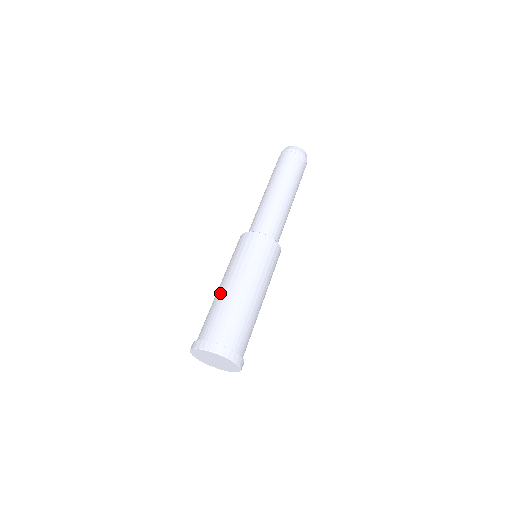
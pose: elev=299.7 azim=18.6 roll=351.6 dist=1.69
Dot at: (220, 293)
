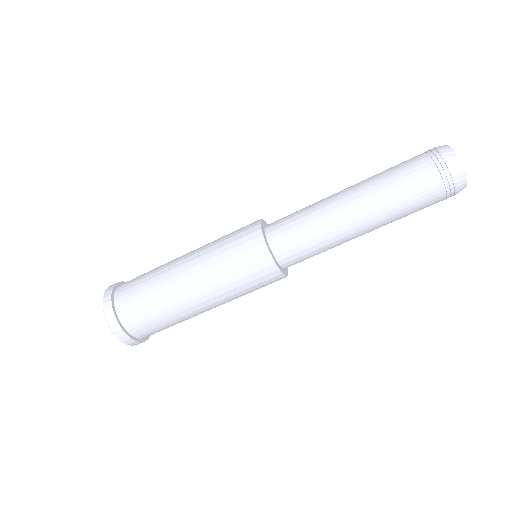
Dot at: (172, 283)
